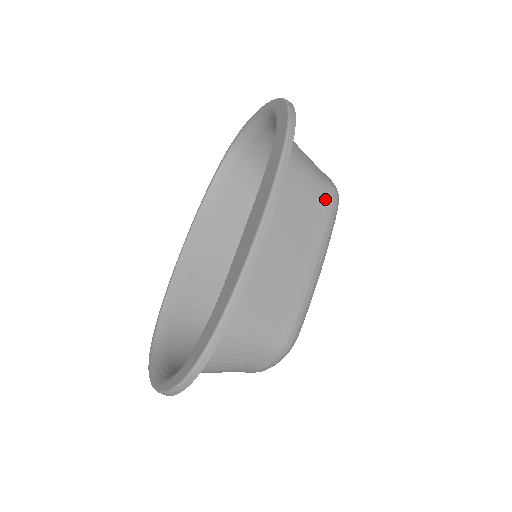
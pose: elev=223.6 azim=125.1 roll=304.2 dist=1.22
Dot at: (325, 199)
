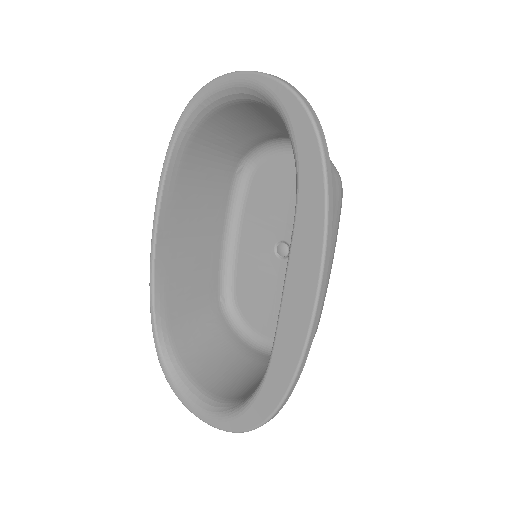
Dot at: (336, 199)
